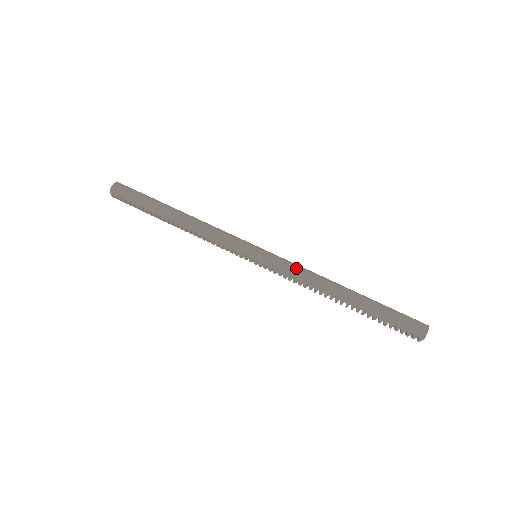
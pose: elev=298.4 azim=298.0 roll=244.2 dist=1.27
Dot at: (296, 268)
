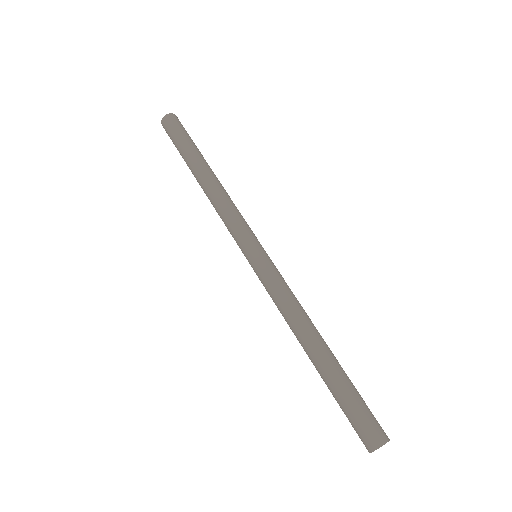
Dot at: (279, 294)
